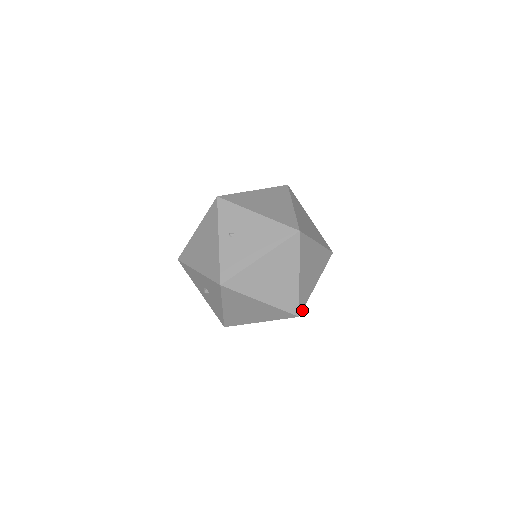
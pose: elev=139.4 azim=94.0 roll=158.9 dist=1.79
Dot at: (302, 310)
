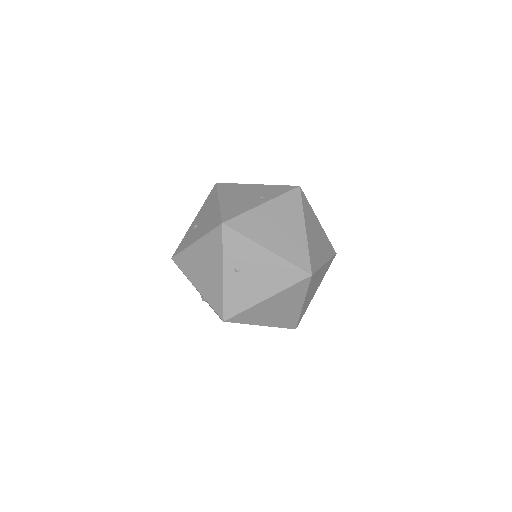
Dot at: (299, 322)
